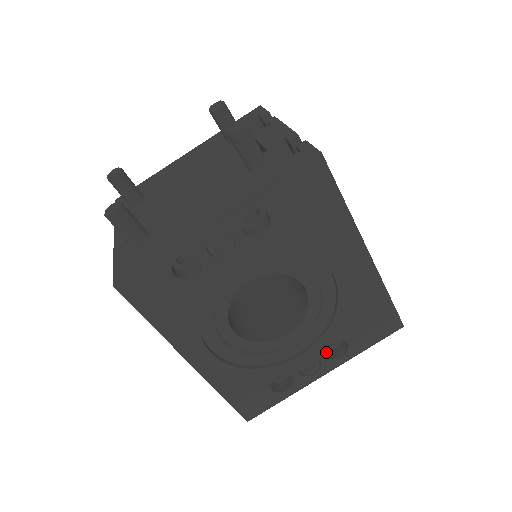
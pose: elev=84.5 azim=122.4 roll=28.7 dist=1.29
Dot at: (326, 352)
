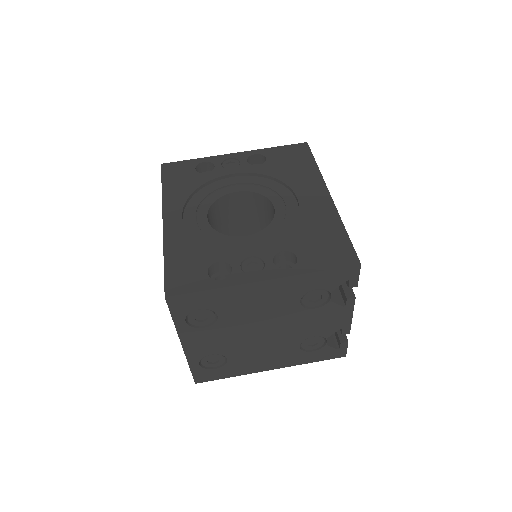
Dot at: (273, 257)
